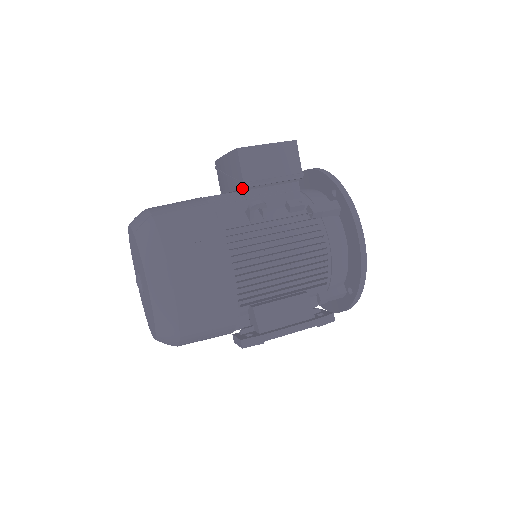
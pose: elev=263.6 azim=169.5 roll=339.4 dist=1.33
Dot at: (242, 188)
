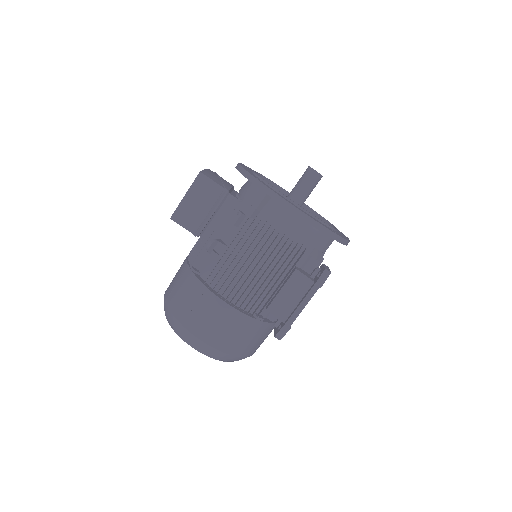
Dot at: occluded
